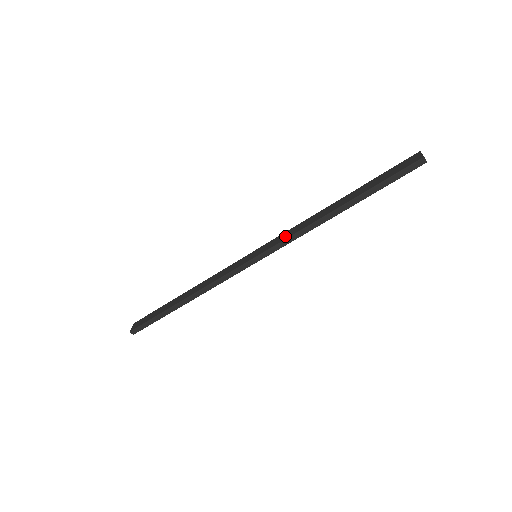
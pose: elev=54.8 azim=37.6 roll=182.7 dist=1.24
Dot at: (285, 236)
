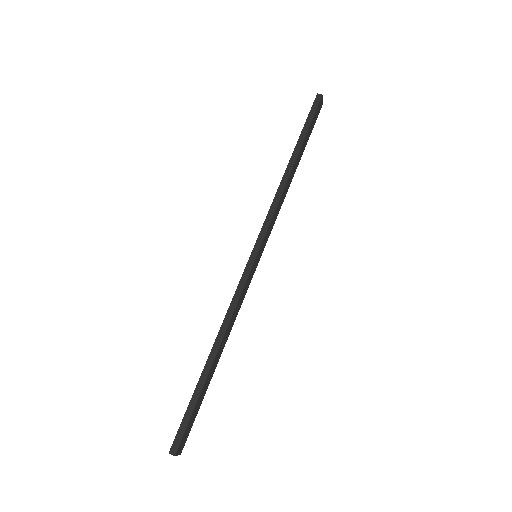
Dot at: (267, 217)
